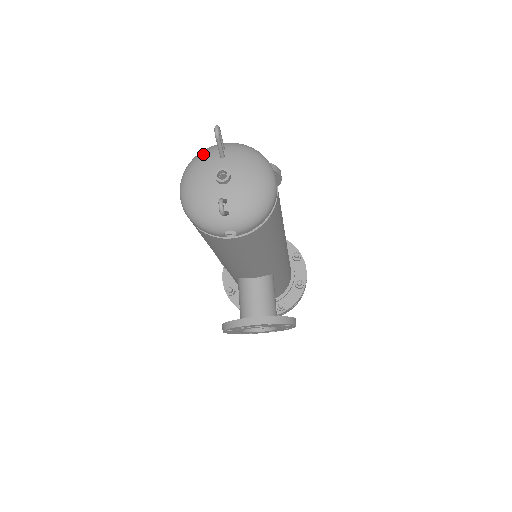
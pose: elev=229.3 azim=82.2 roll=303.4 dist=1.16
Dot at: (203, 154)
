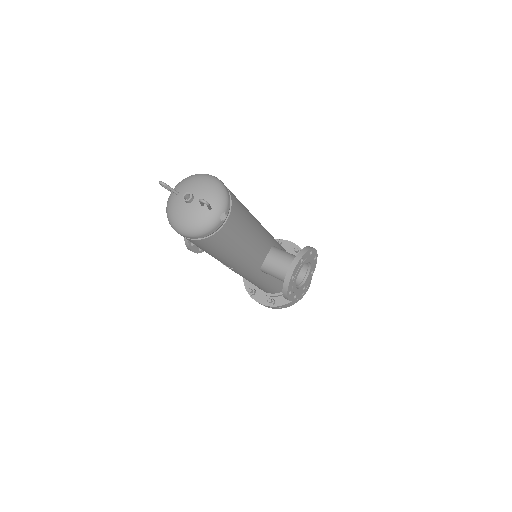
Dot at: (168, 206)
